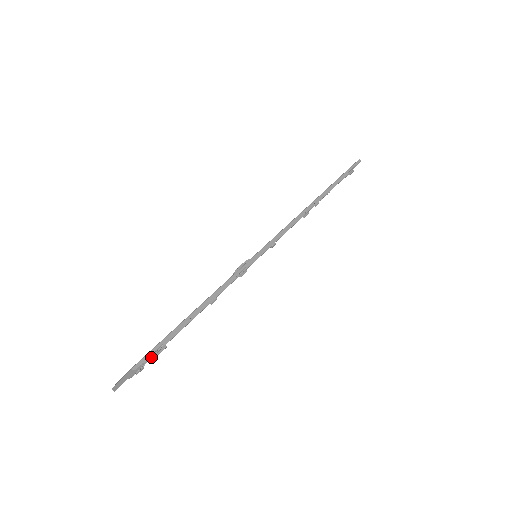
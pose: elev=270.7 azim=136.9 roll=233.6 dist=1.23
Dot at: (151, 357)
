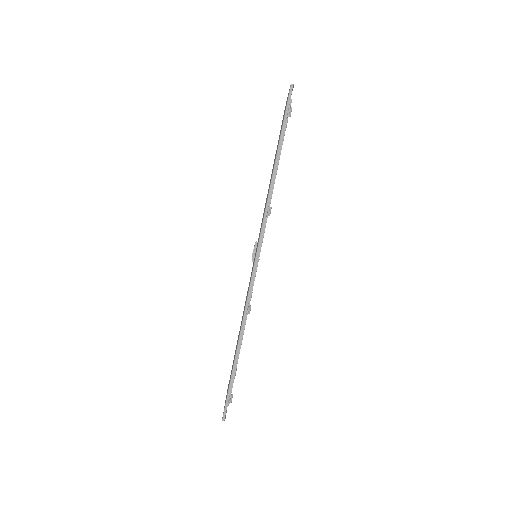
Dot at: (229, 401)
